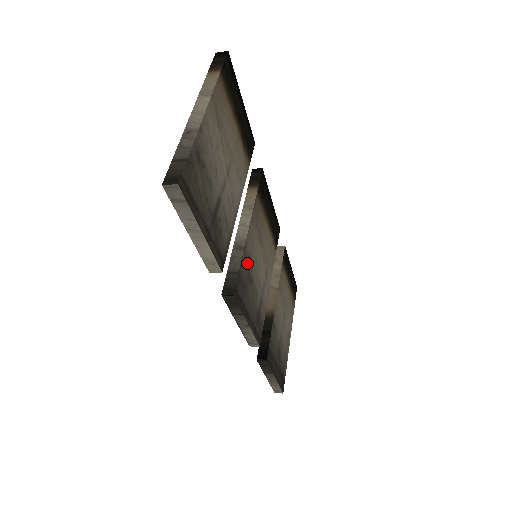
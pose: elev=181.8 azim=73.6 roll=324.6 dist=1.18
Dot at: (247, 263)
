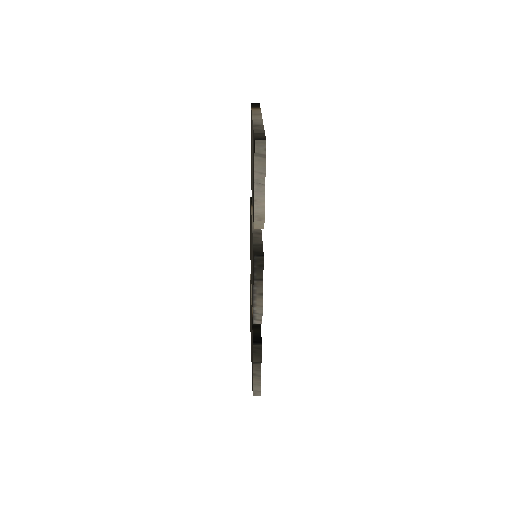
Dot at: occluded
